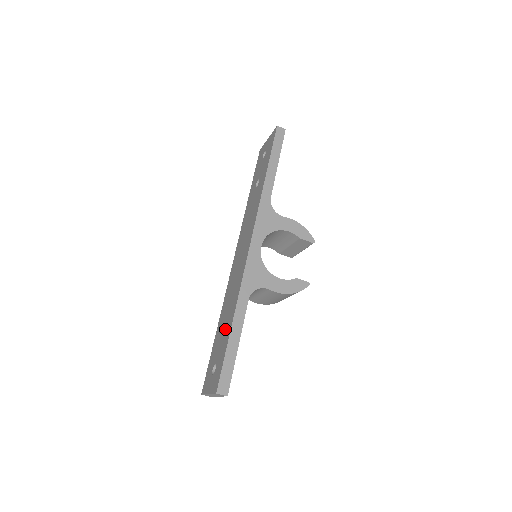
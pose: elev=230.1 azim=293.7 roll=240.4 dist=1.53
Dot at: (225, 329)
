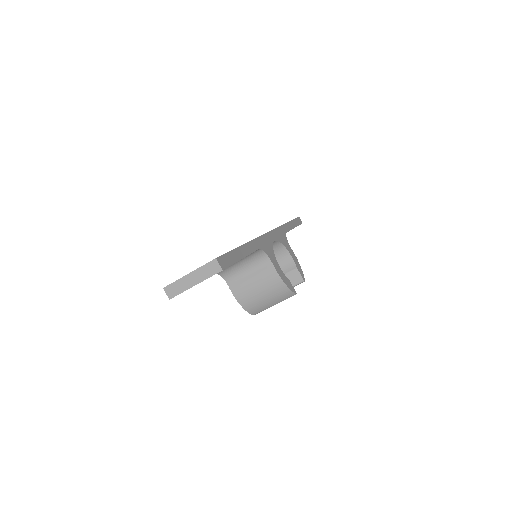
Dot at: occluded
